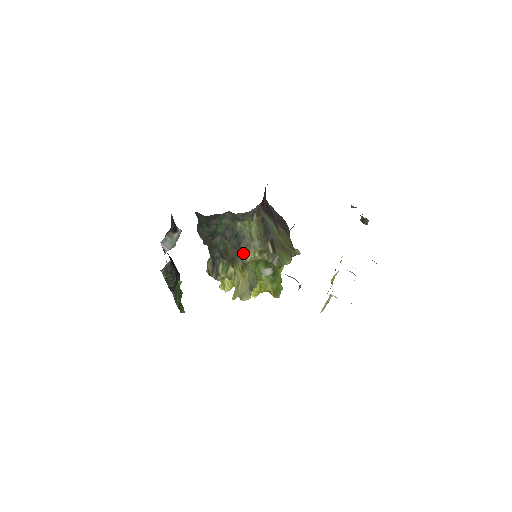
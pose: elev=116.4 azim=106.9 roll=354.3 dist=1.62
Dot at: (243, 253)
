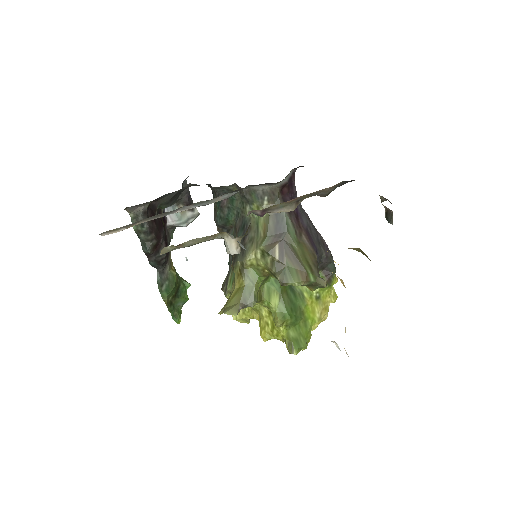
Dot at: (244, 250)
